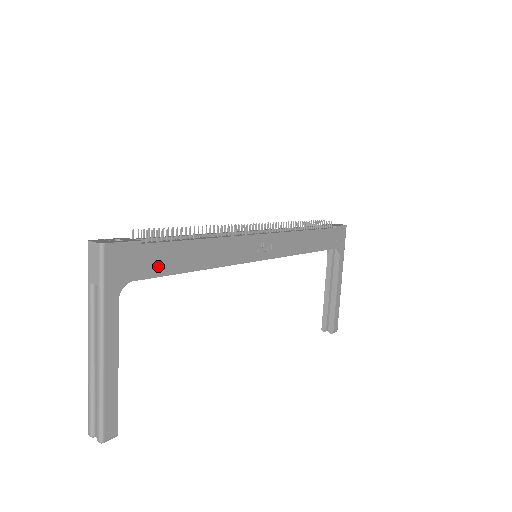
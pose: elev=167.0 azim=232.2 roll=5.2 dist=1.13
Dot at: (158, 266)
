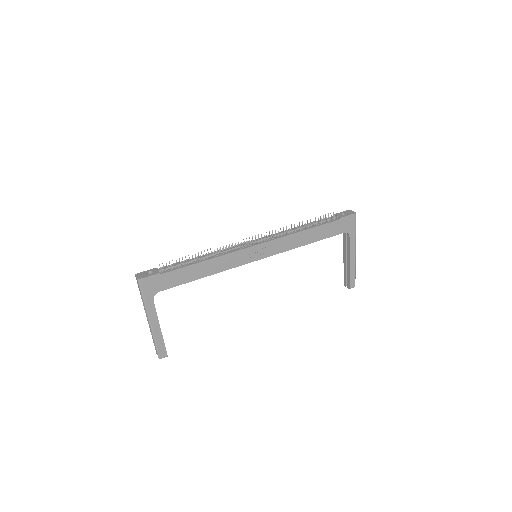
Dot at: (174, 282)
